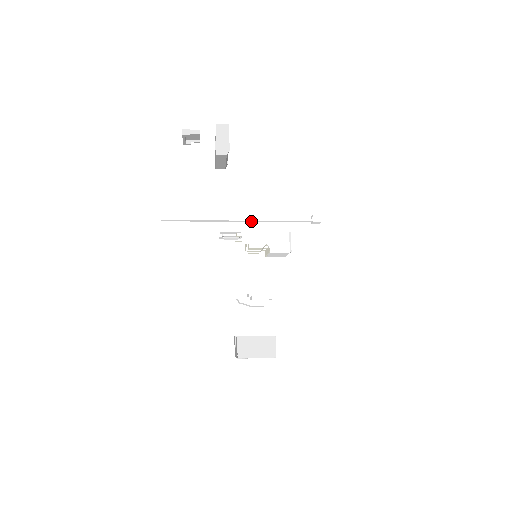
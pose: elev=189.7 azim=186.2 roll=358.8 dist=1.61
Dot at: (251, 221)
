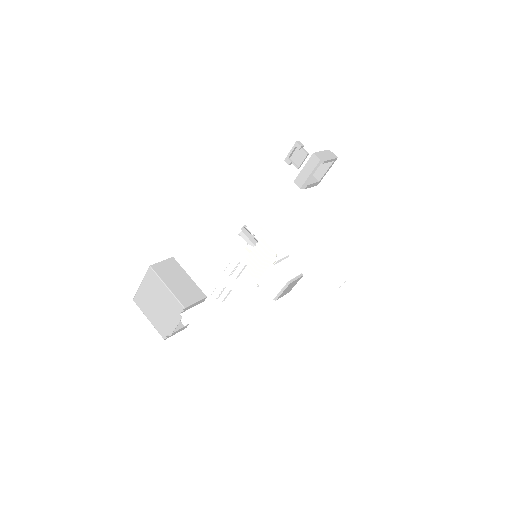
Dot at: (283, 227)
